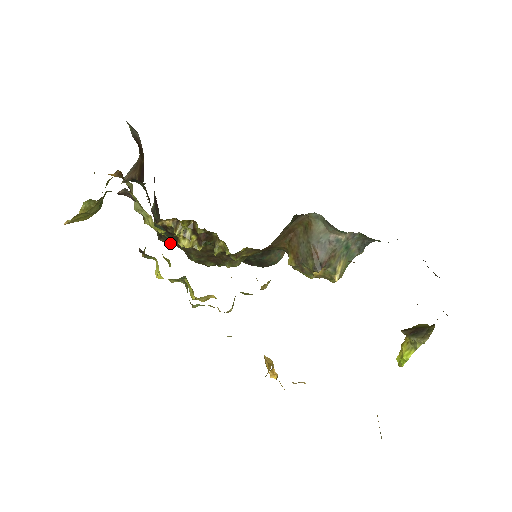
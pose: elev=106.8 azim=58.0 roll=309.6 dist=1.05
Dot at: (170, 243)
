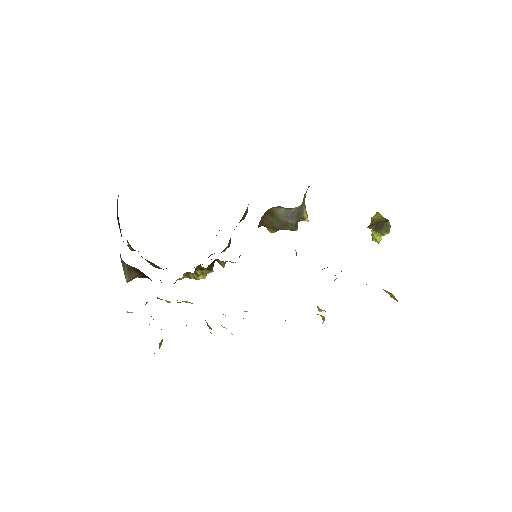
Dot at: occluded
